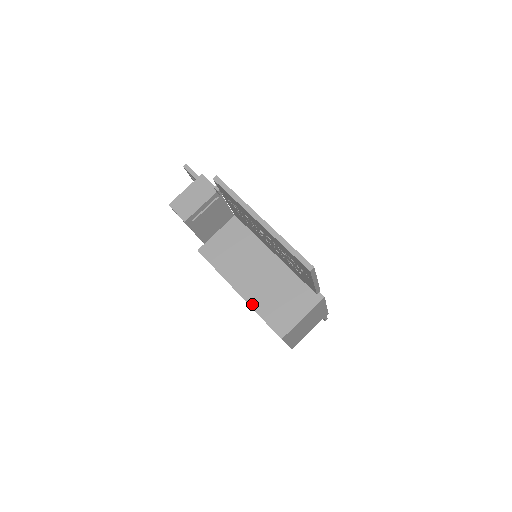
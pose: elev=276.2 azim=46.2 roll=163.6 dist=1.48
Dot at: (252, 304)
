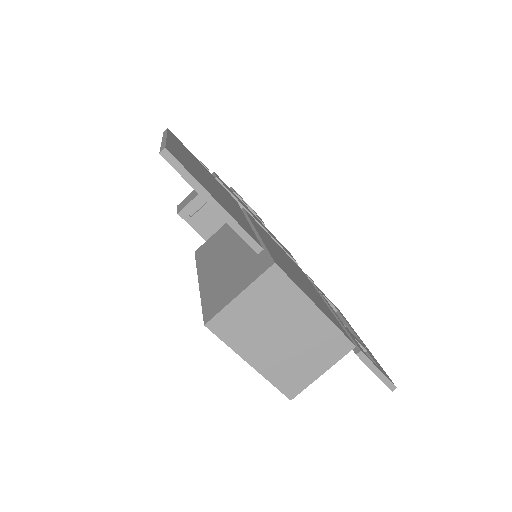
Dot at: (203, 290)
